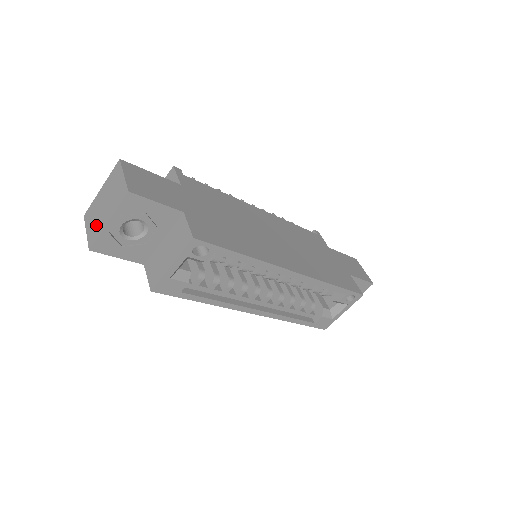
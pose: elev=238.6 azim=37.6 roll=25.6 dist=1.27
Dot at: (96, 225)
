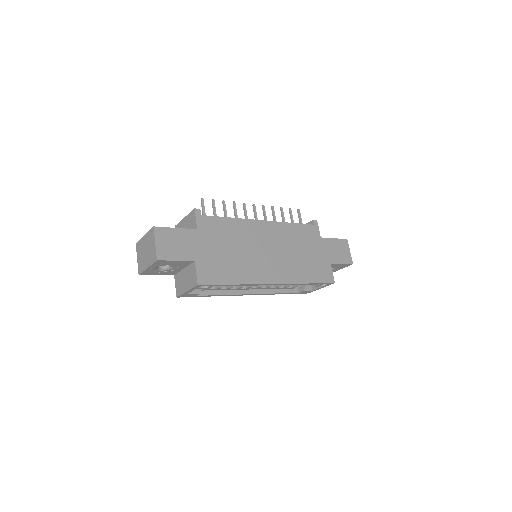
Dot at: (142, 262)
